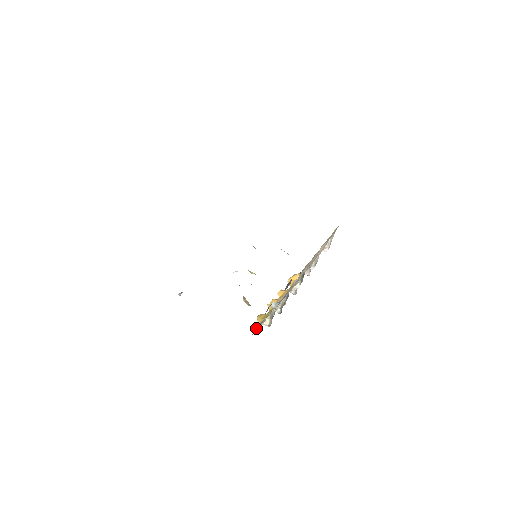
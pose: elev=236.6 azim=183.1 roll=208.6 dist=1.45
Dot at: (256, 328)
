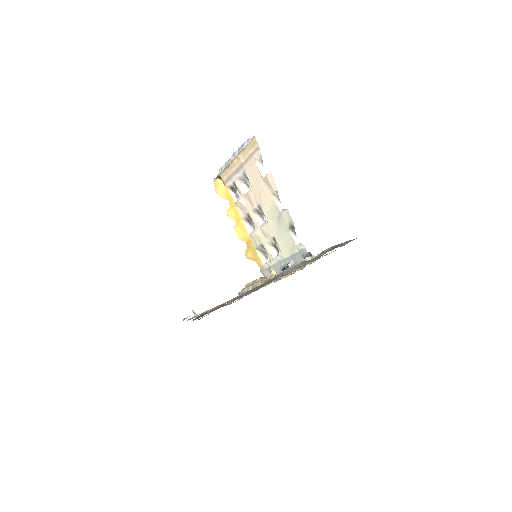
Dot at: (262, 270)
